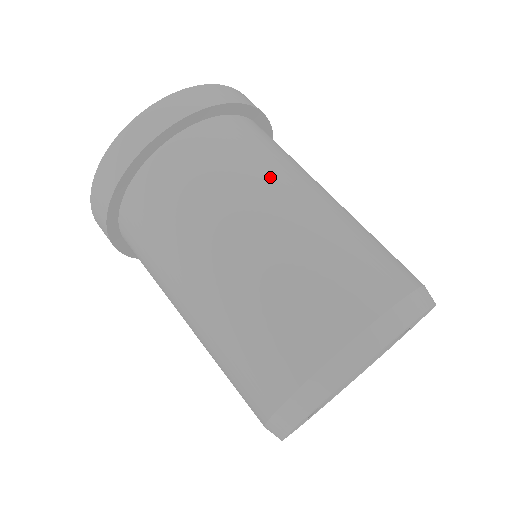
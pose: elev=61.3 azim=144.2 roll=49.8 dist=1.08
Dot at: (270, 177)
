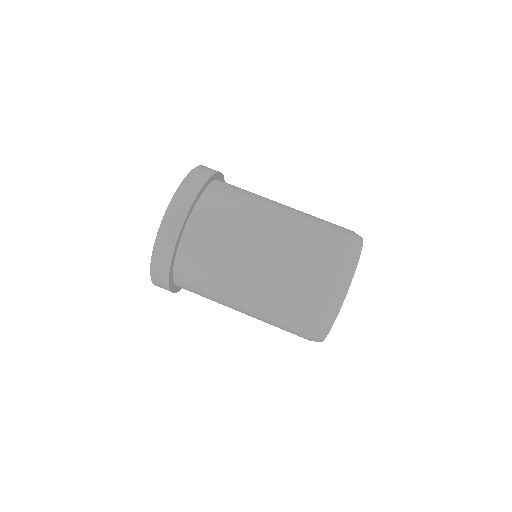
Dot at: (240, 246)
